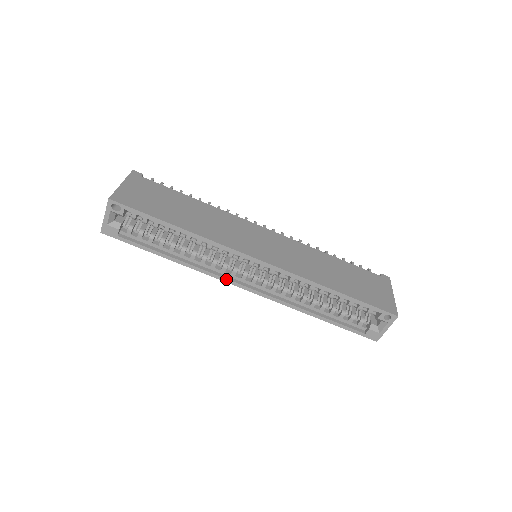
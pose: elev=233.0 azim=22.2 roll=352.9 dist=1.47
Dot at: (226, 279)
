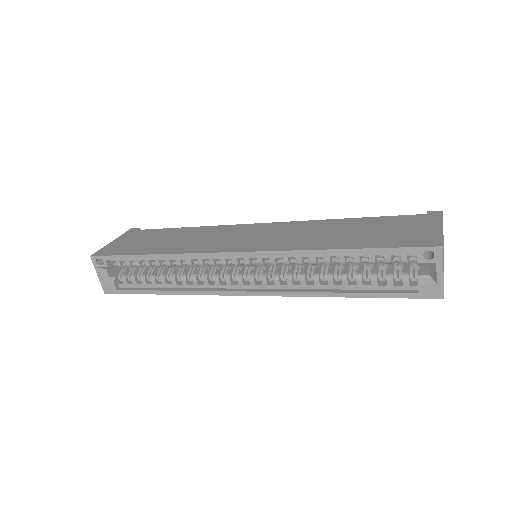
Dot at: (223, 292)
